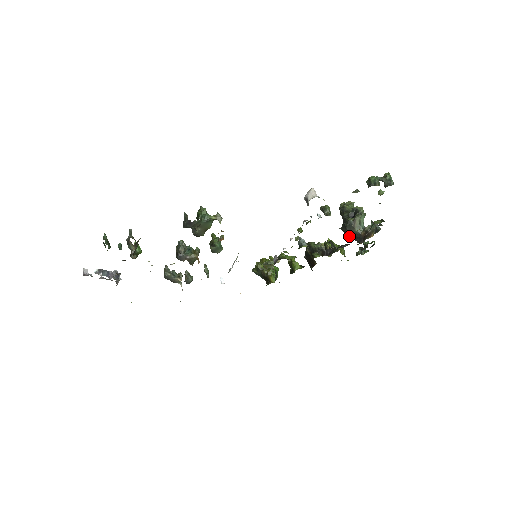
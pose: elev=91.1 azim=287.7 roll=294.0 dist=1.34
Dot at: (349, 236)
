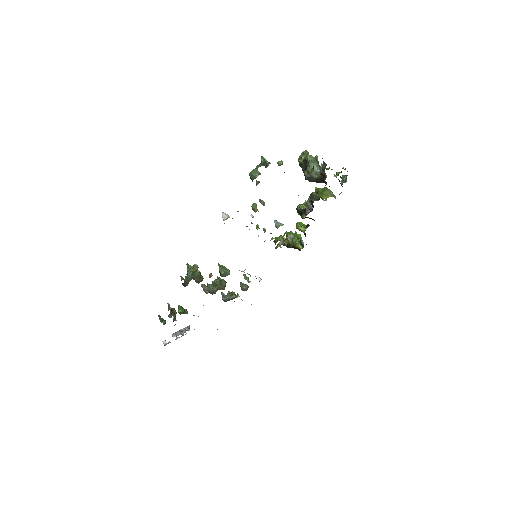
Dot at: occluded
